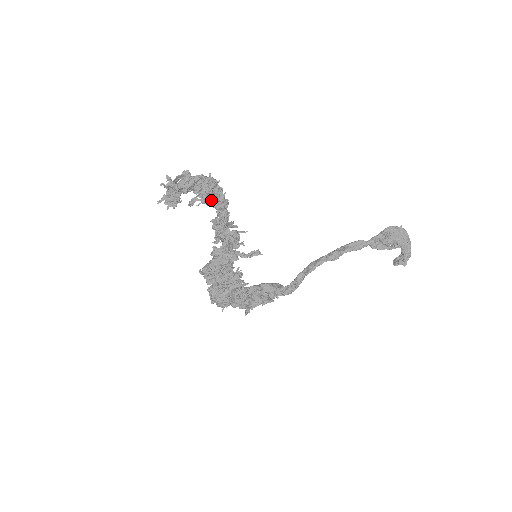
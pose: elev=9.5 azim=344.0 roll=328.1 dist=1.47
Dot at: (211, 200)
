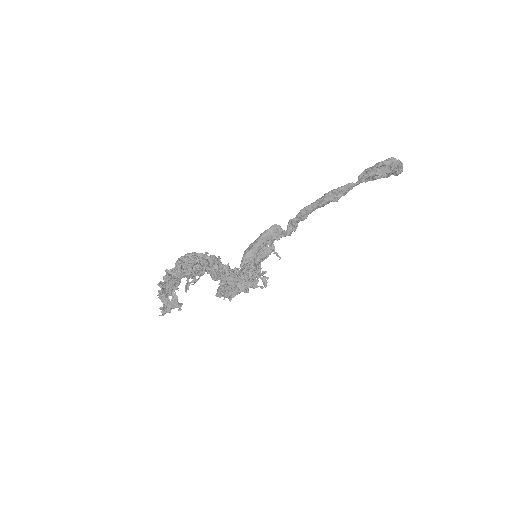
Dot at: (202, 275)
